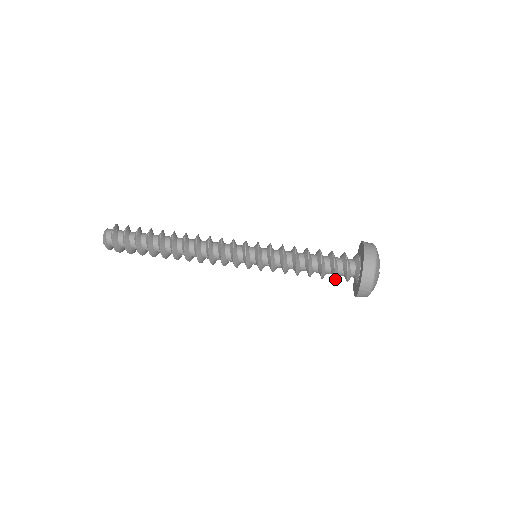
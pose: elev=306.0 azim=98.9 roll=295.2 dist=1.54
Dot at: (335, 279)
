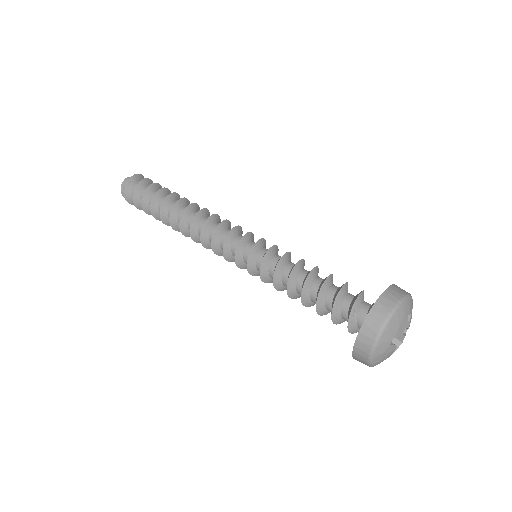
Dot at: (340, 322)
